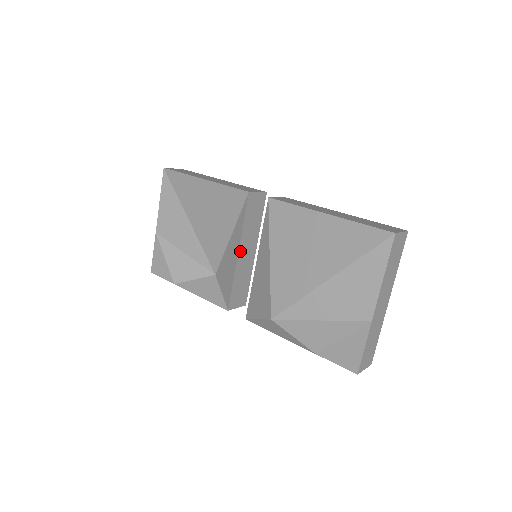
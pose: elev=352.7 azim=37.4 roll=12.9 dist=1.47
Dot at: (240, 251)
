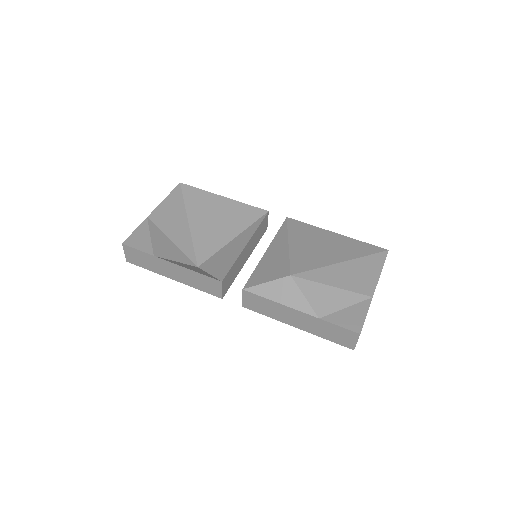
Dot at: (247, 244)
